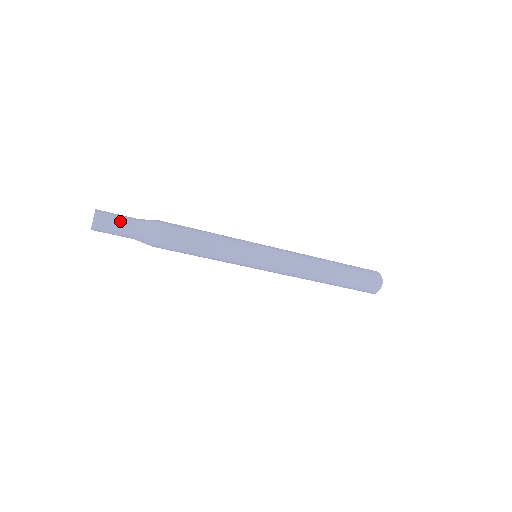
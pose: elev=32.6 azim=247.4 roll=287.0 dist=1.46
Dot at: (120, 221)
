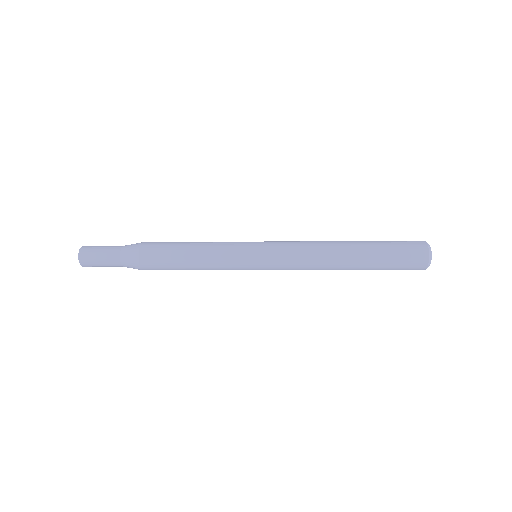
Dot at: (103, 260)
